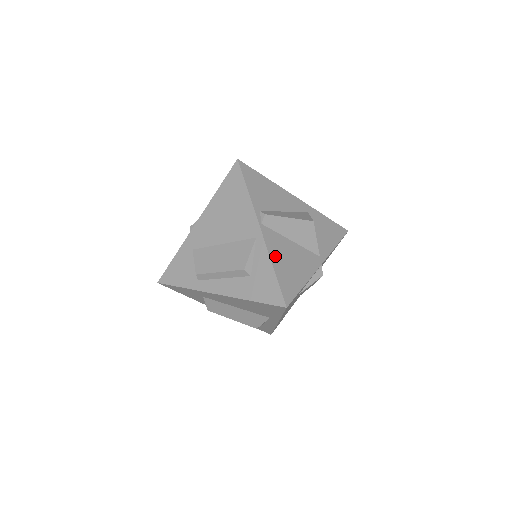
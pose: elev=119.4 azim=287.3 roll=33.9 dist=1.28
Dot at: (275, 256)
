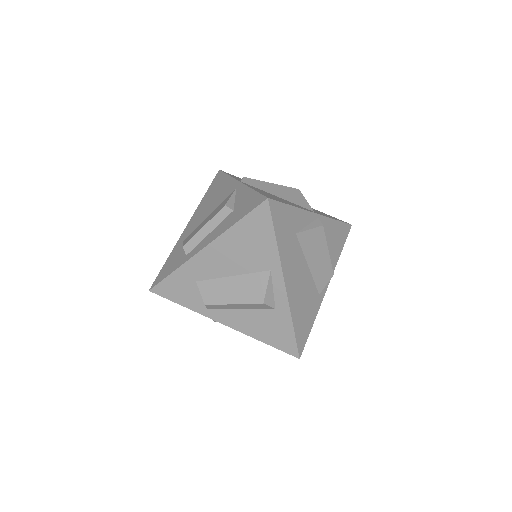
Dot at: (255, 189)
